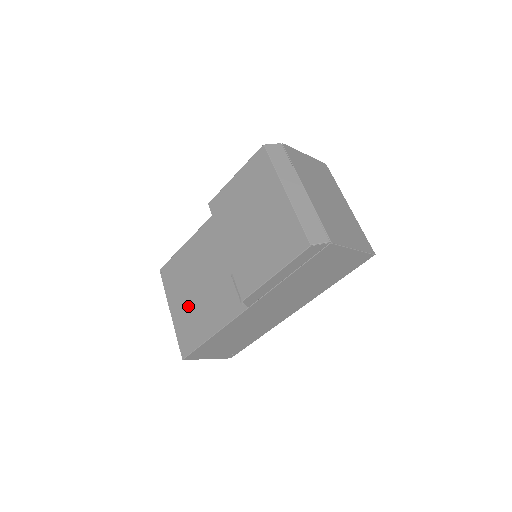
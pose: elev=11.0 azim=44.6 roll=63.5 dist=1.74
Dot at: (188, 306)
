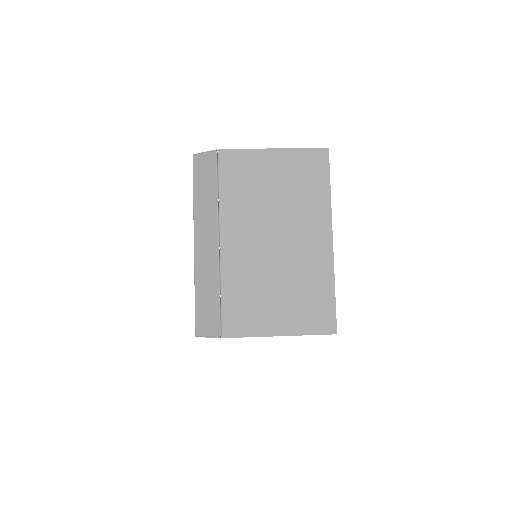
Dot at: occluded
